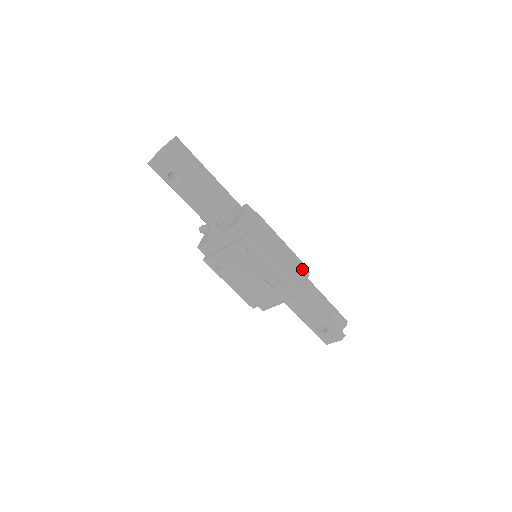
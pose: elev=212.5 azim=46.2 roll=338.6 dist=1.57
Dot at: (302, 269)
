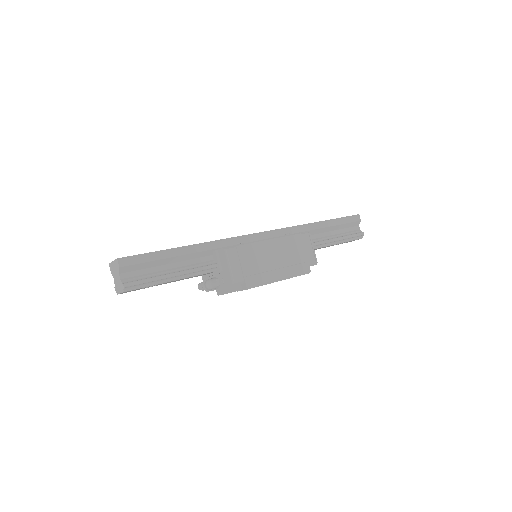
Dot at: (303, 241)
